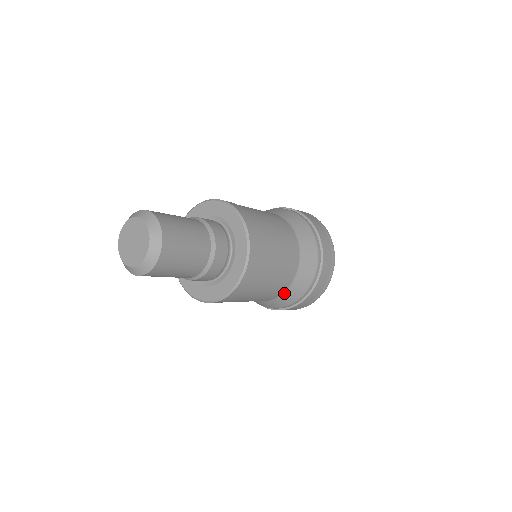
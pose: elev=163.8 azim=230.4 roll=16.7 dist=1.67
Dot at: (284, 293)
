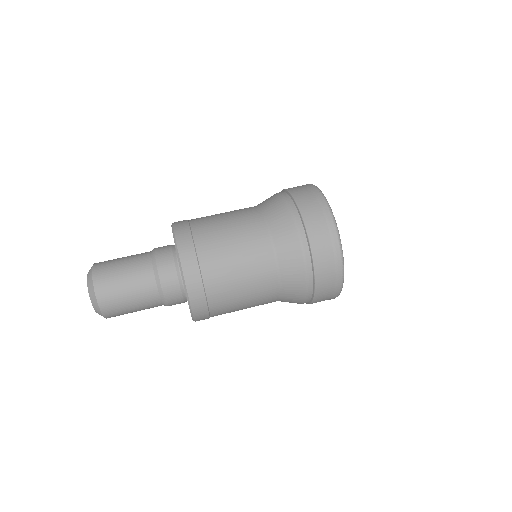
Dot at: (280, 300)
